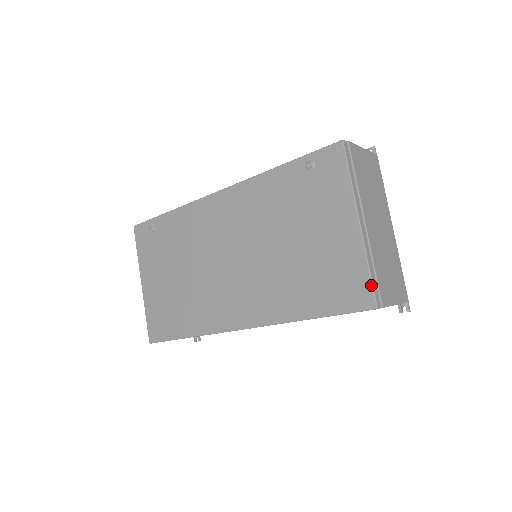
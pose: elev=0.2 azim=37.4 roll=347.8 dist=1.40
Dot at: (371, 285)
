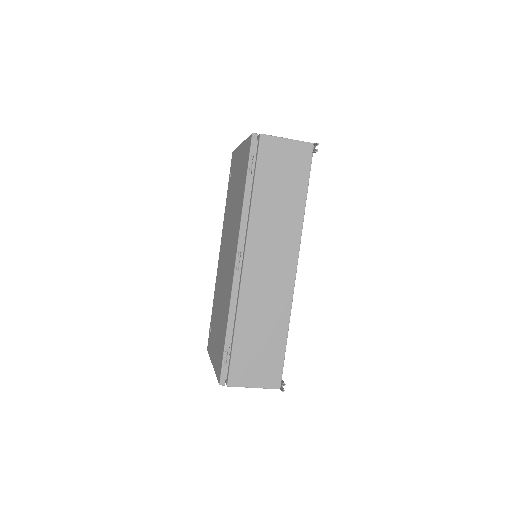
Dot at: (248, 137)
